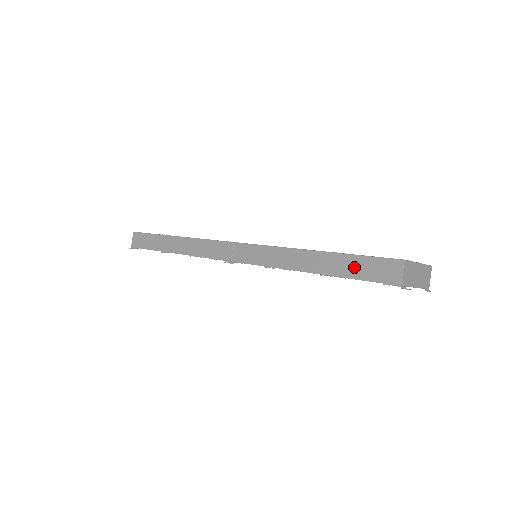
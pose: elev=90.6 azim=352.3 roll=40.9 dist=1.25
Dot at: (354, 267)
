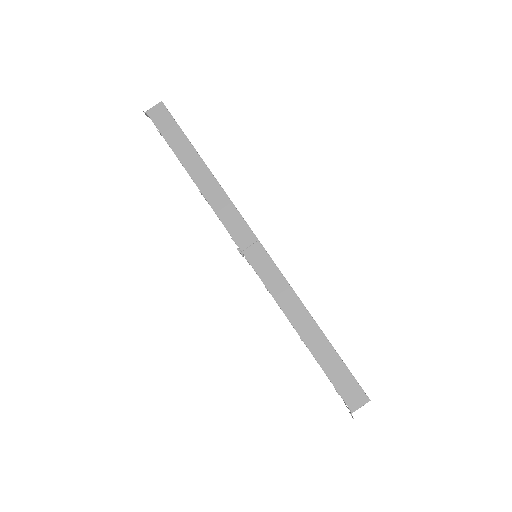
Dot at: (335, 368)
